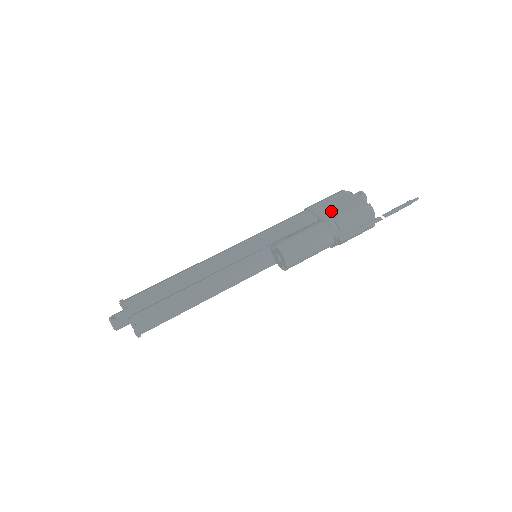
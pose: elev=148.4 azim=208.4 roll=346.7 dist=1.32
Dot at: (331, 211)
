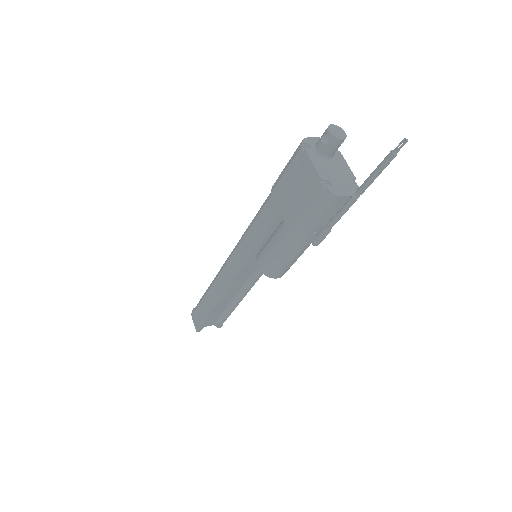
Dot at: (290, 205)
